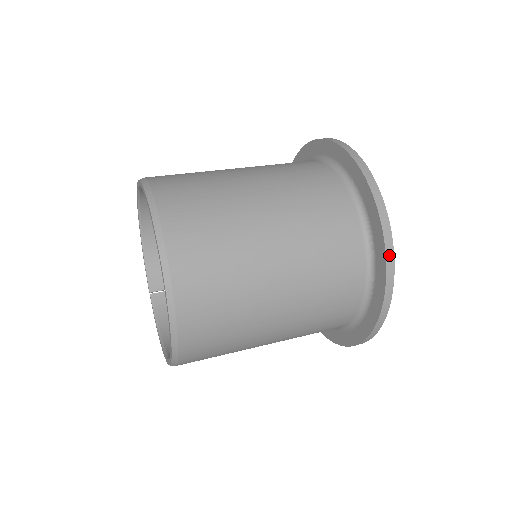
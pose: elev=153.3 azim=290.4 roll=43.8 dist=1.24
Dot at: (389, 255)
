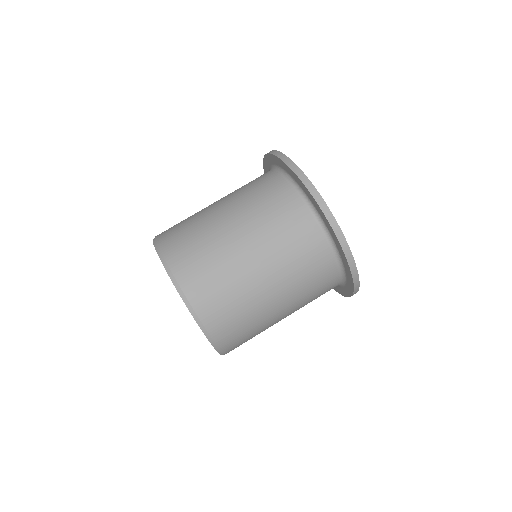
Dot at: occluded
